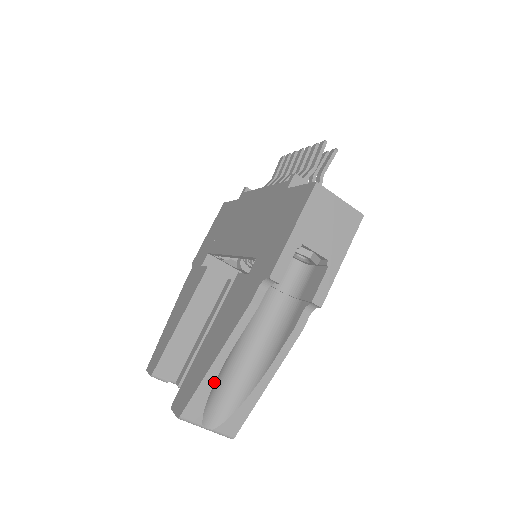
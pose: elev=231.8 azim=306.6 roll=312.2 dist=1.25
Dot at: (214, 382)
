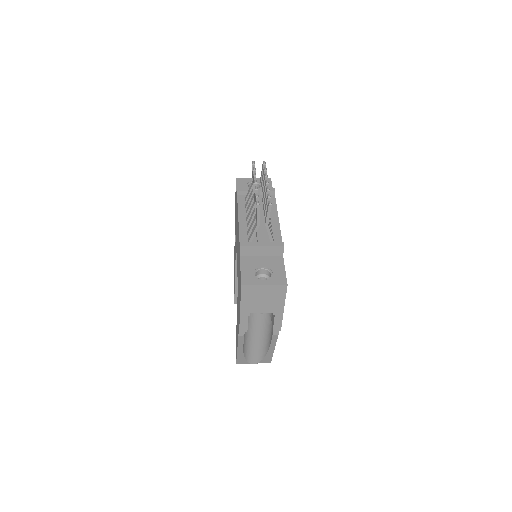
Dot at: (243, 355)
